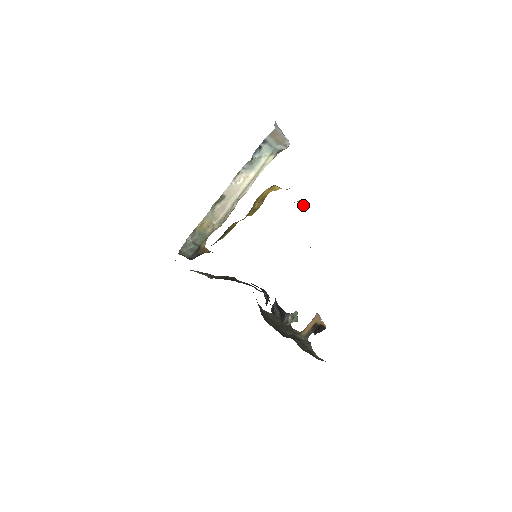
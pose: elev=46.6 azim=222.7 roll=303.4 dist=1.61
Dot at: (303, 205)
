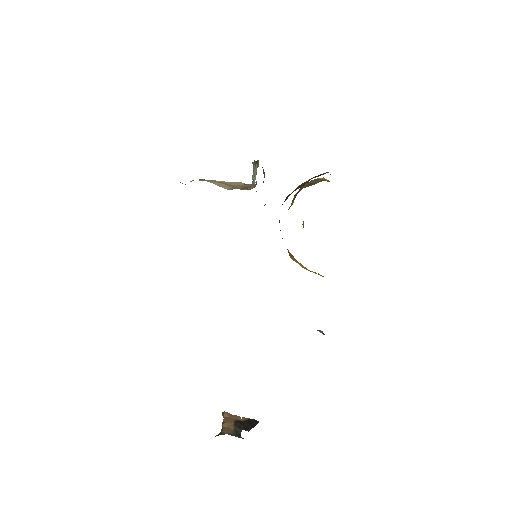
Dot at: occluded
